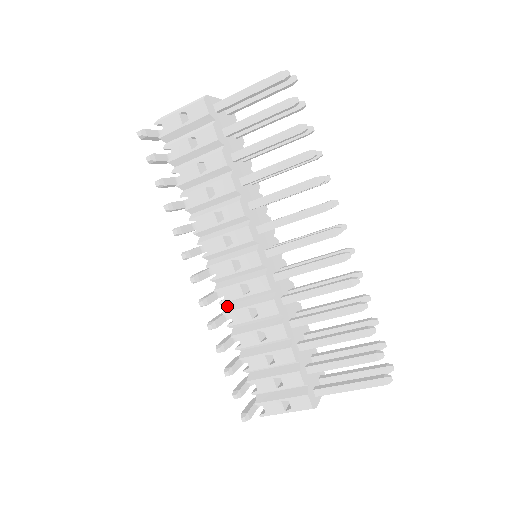
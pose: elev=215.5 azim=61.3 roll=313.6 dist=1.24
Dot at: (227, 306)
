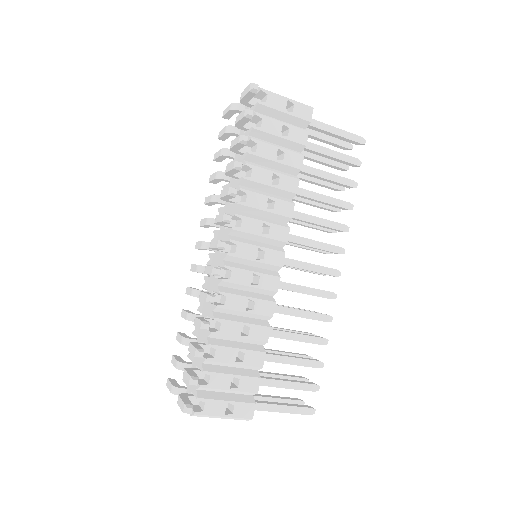
Dot at: (222, 287)
